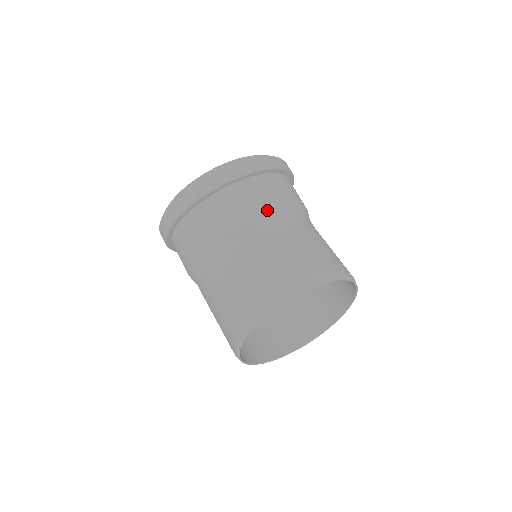
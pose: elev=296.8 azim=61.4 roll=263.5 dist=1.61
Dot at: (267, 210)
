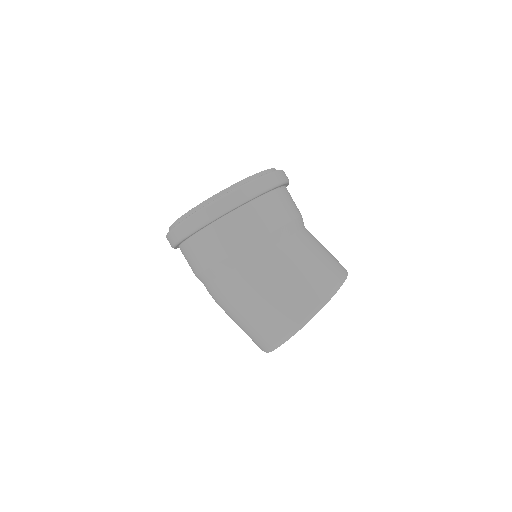
Dot at: occluded
